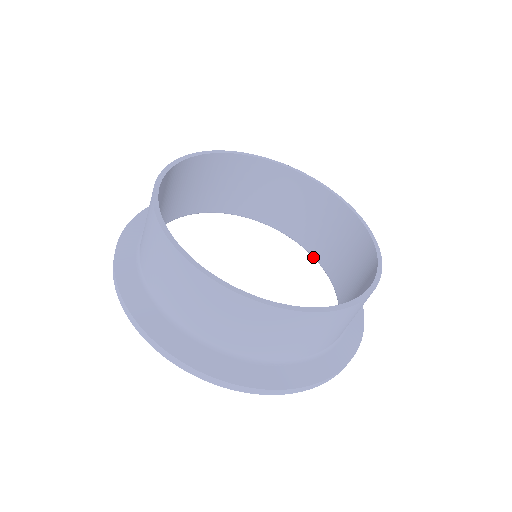
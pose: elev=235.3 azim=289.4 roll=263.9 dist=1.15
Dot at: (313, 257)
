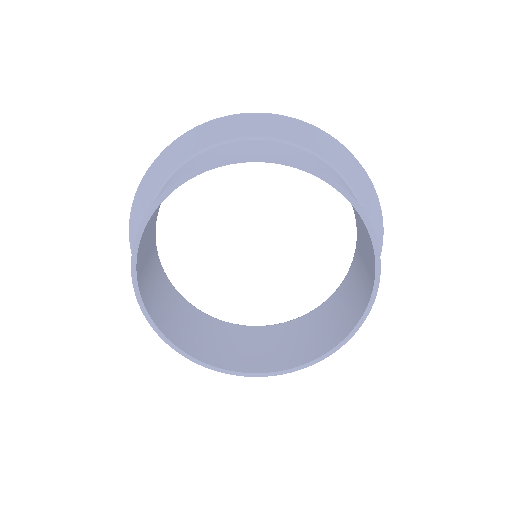
Dot at: occluded
